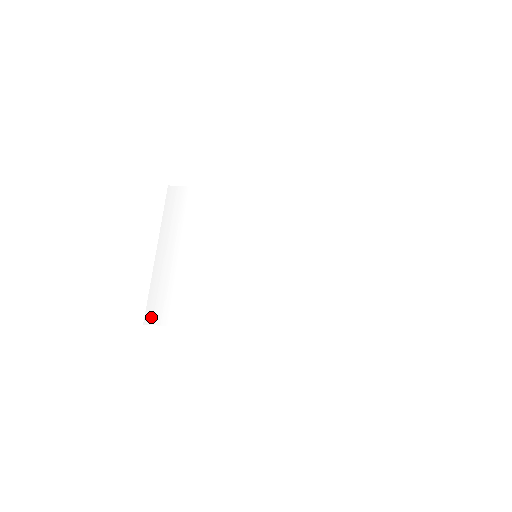
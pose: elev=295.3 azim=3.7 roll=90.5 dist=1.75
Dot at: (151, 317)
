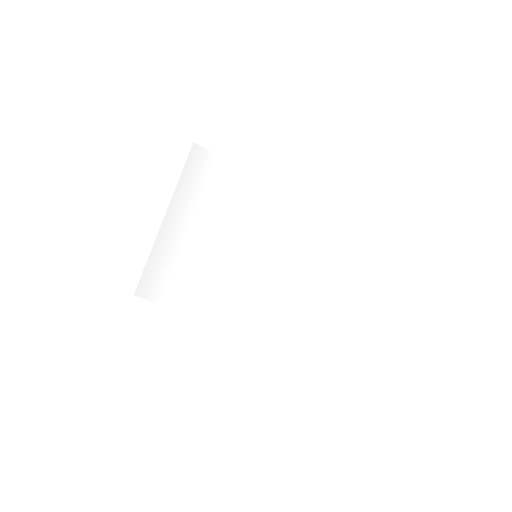
Dot at: (143, 289)
